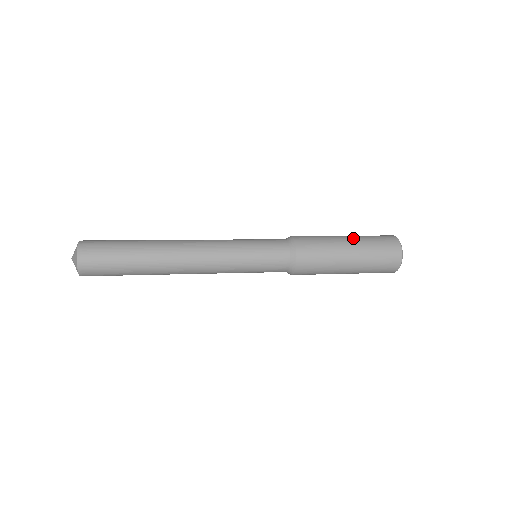
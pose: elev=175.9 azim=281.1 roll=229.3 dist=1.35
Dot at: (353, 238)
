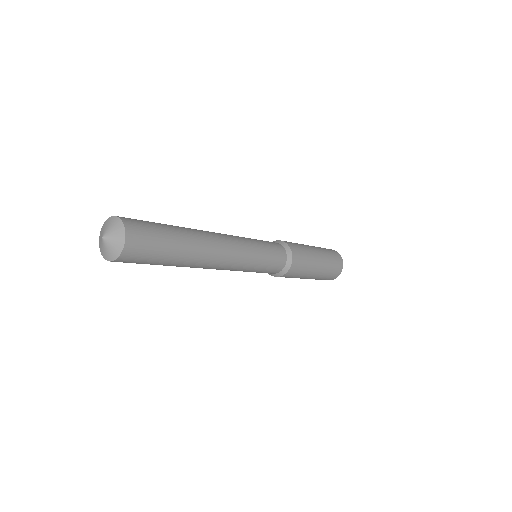
Dot at: occluded
